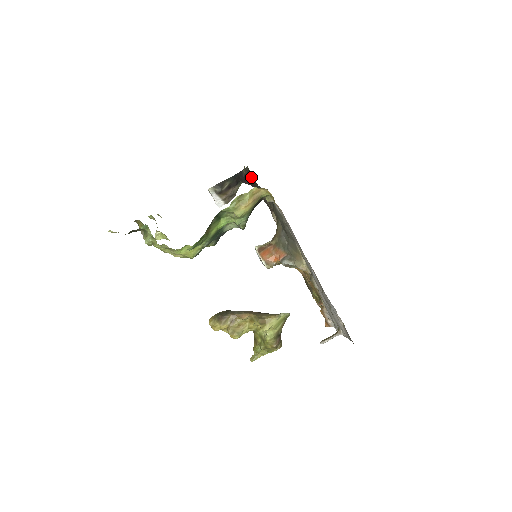
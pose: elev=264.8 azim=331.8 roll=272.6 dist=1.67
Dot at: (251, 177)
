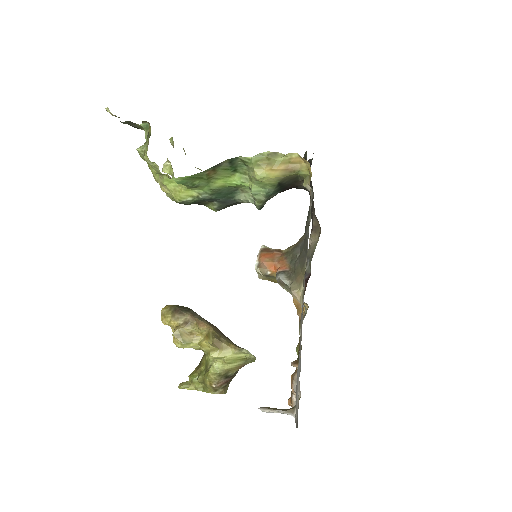
Dot at: occluded
